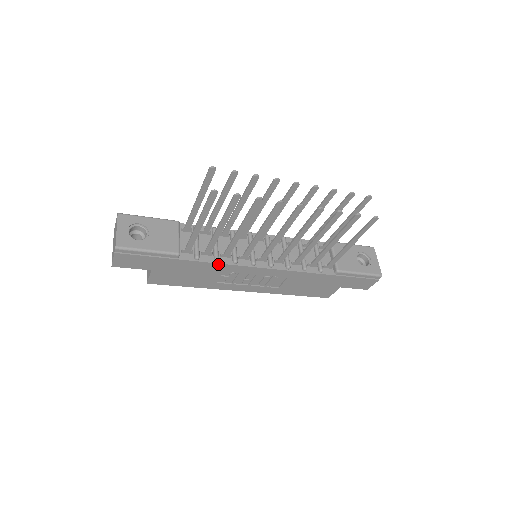
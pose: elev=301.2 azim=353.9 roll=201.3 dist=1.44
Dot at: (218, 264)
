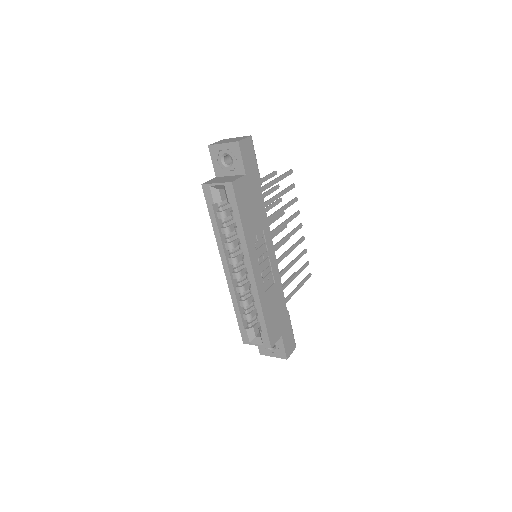
Dot at: (267, 218)
